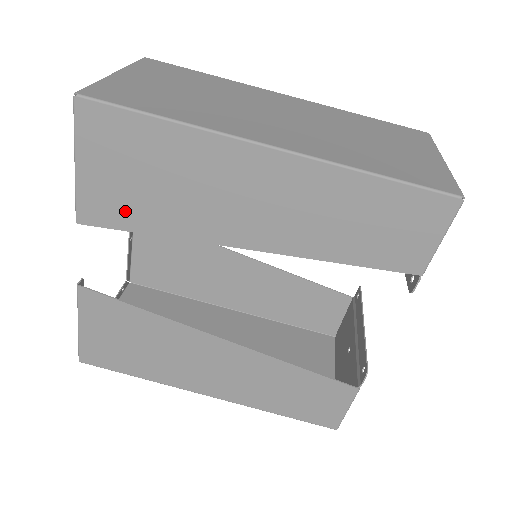
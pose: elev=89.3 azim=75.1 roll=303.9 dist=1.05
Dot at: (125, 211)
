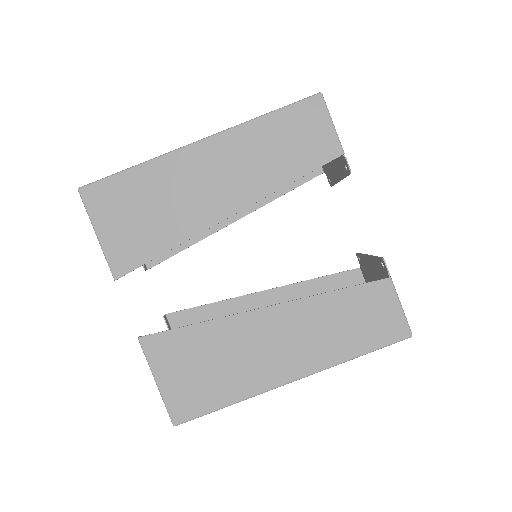
Dot at: (141, 246)
